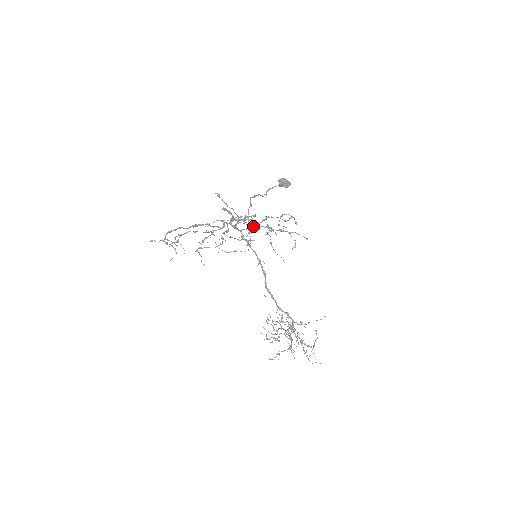
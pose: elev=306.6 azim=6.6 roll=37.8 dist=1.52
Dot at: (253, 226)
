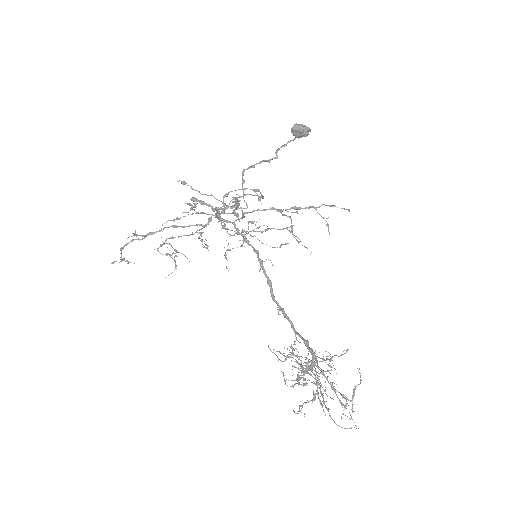
Dot at: (243, 213)
